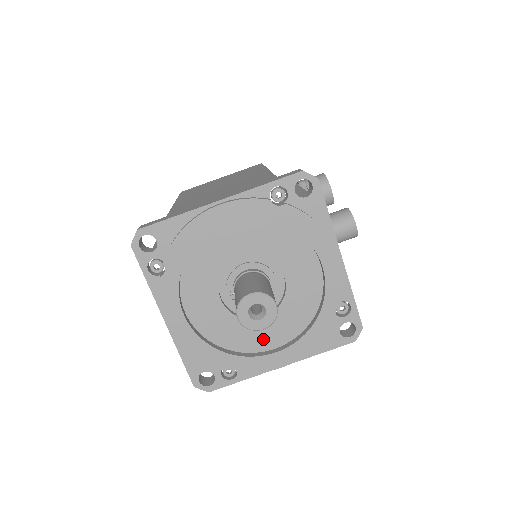
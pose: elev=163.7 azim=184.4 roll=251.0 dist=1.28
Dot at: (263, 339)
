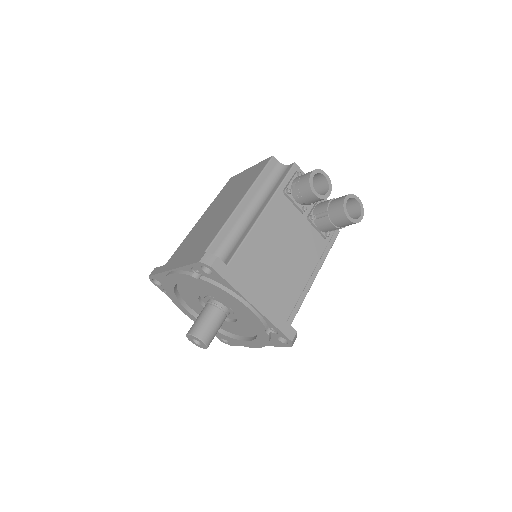
Dot at: (240, 331)
